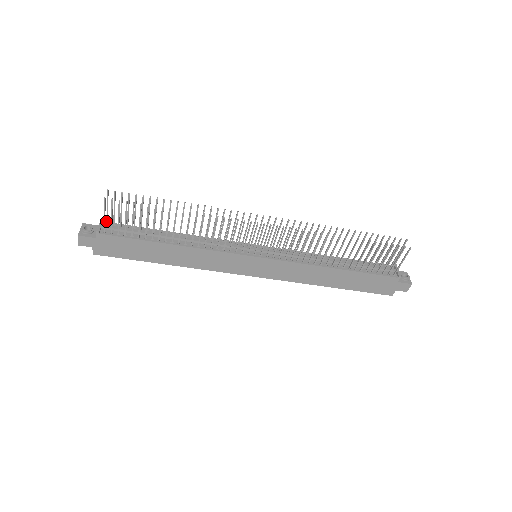
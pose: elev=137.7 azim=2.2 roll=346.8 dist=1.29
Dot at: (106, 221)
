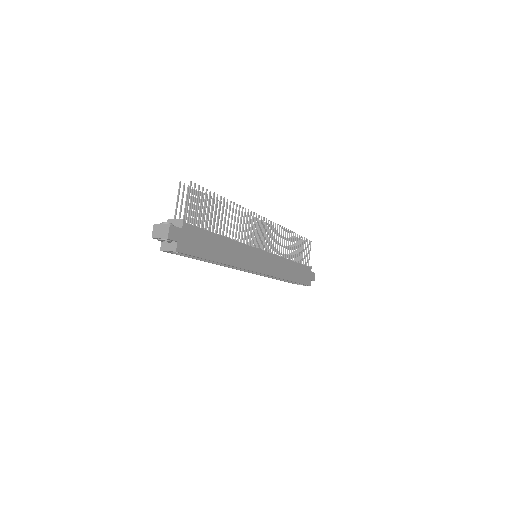
Dot at: occluded
